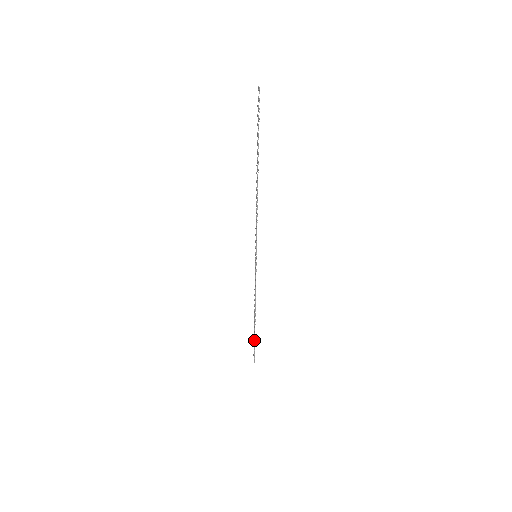
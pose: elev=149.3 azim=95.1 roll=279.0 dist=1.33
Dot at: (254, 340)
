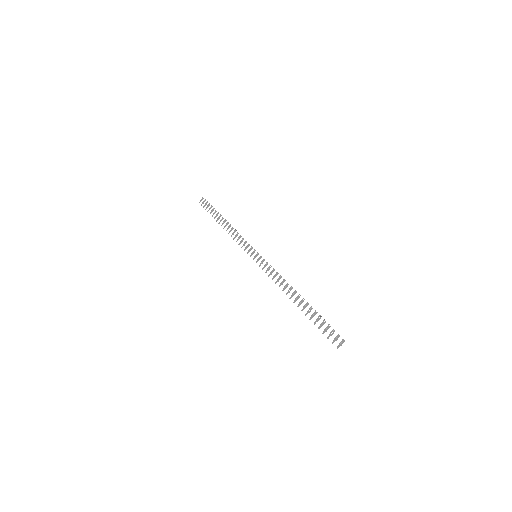
Dot at: (318, 316)
